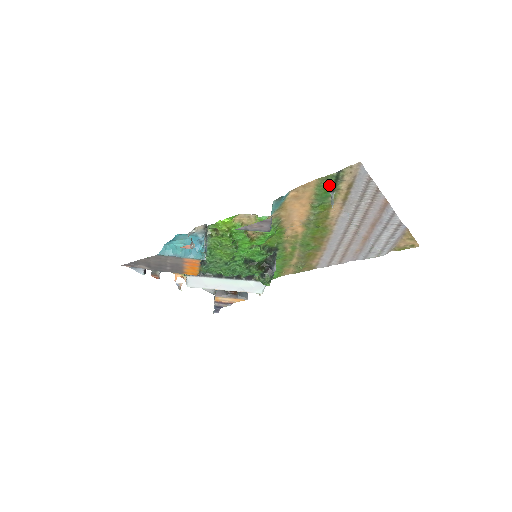
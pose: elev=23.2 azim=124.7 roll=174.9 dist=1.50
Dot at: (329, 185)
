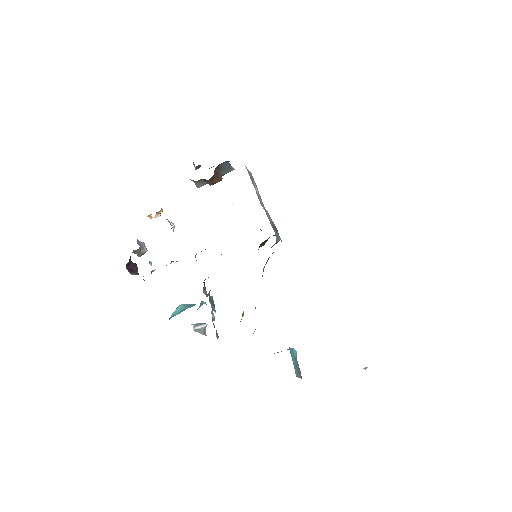
Dot at: occluded
